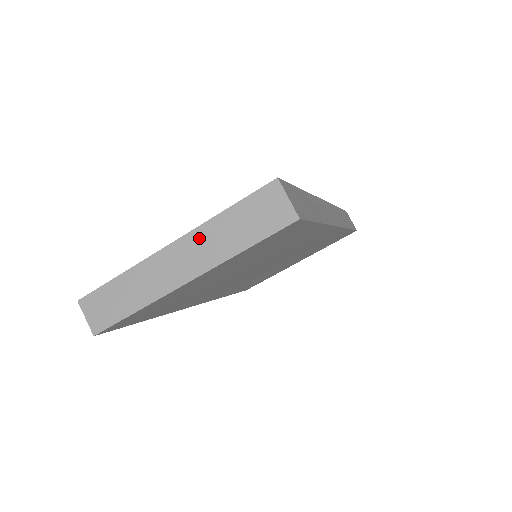
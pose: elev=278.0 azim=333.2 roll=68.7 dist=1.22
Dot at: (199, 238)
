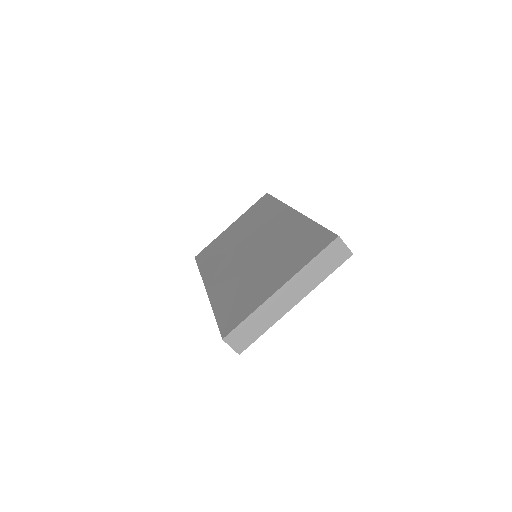
Dot at: (299, 279)
